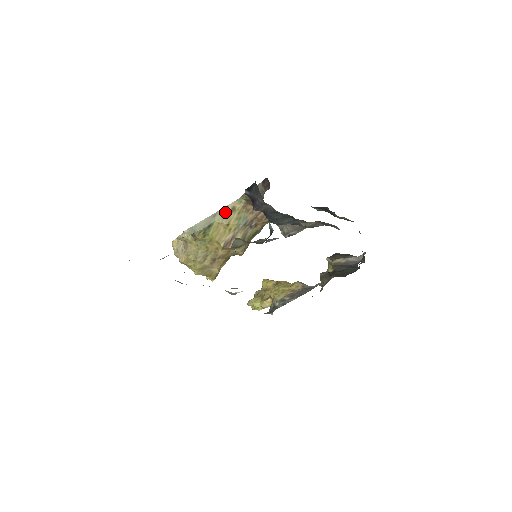
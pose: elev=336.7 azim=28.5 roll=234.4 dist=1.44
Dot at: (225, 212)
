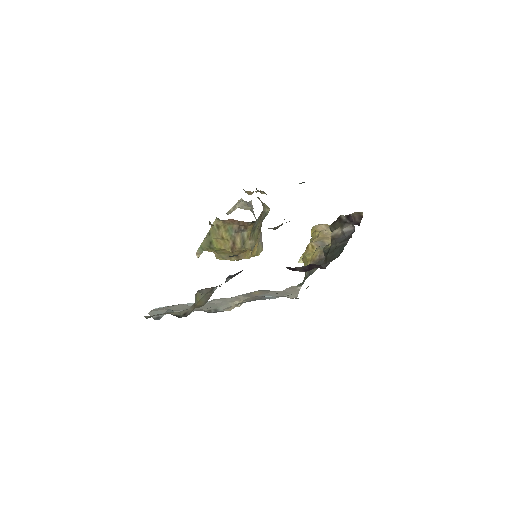
Dot at: (214, 230)
